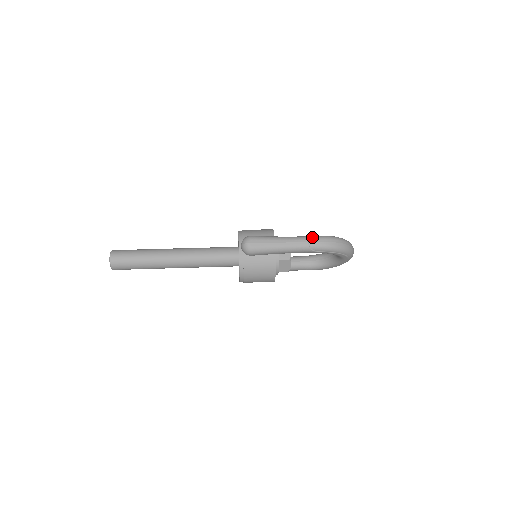
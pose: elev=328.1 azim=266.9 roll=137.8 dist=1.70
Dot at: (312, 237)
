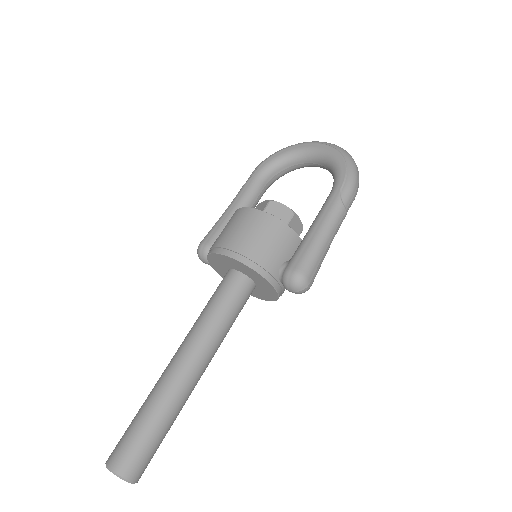
Dot at: (344, 199)
